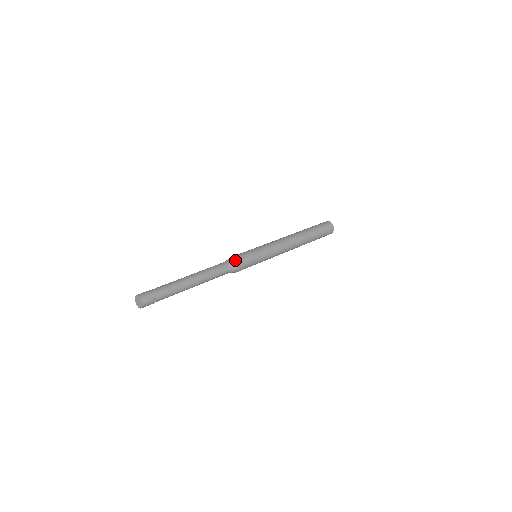
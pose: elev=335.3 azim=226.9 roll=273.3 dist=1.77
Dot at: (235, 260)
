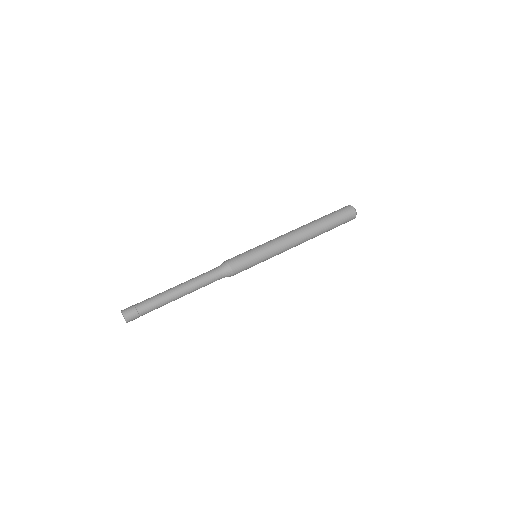
Dot at: (229, 267)
